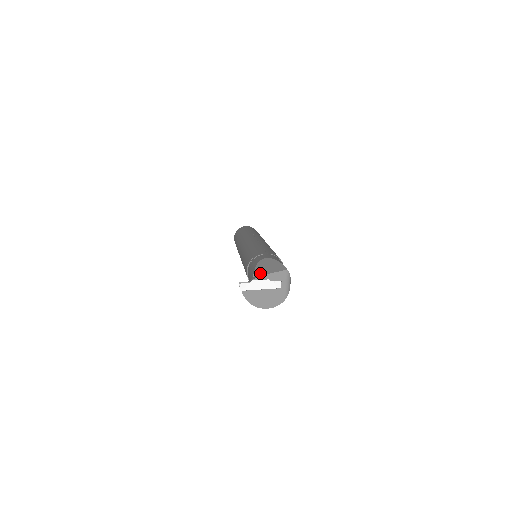
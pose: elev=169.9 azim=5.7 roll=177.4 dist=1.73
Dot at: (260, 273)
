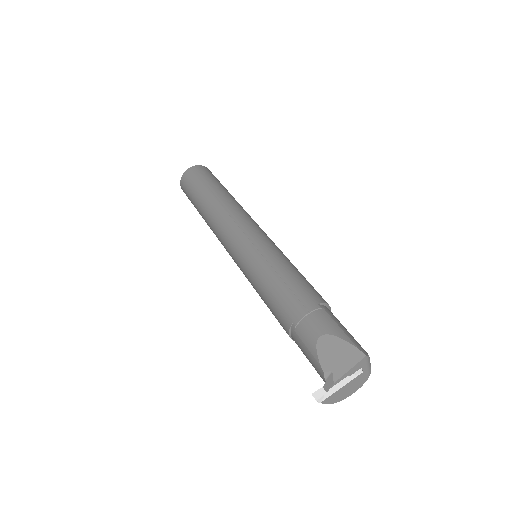
Dot at: (334, 374)
